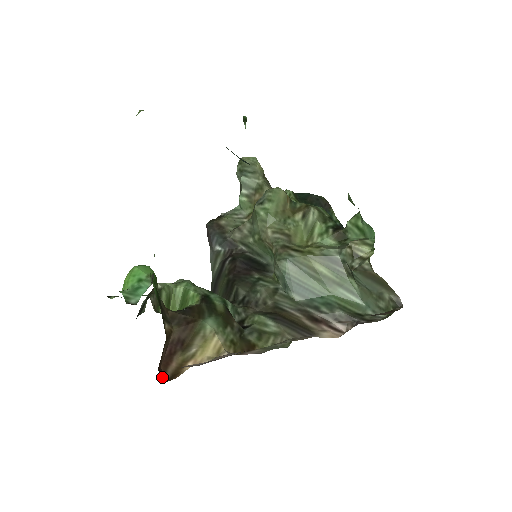
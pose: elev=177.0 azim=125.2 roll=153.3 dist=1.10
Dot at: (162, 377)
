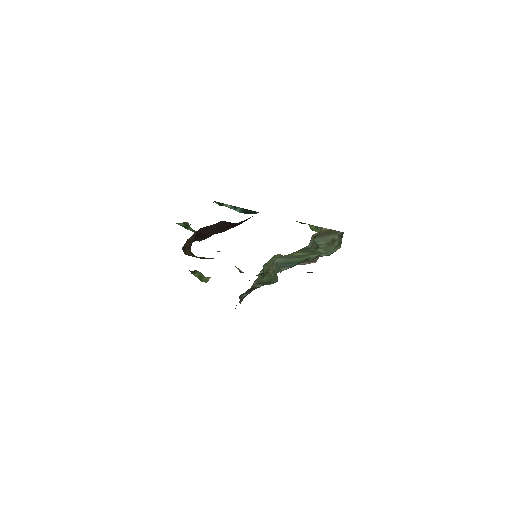
Dot at: occluded
